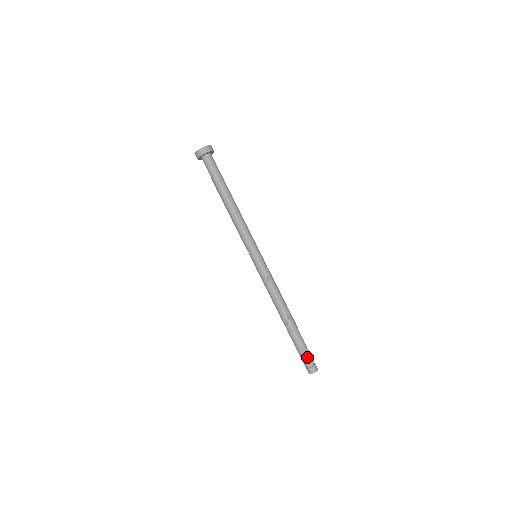
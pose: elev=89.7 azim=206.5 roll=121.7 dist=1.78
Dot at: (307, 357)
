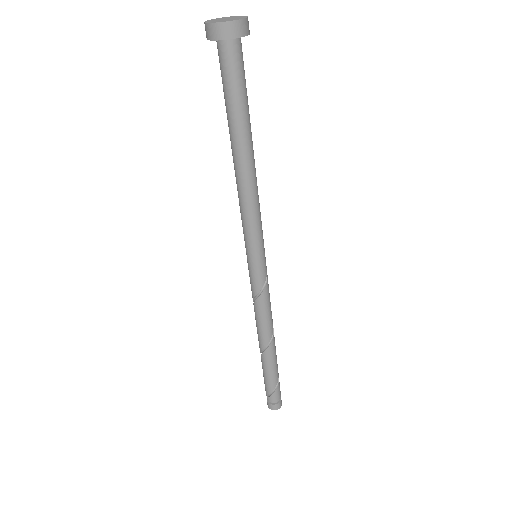
Dot at: (270, 393)
